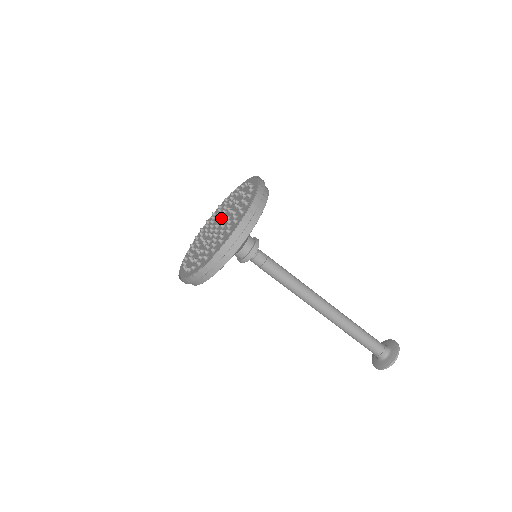
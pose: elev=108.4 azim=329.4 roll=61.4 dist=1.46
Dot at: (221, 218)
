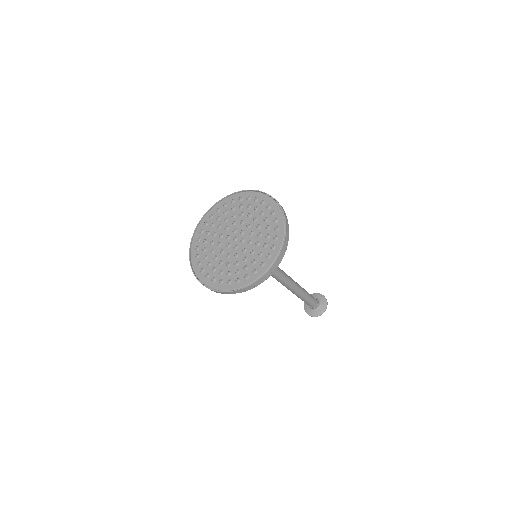
Dot at: (238, 228)
